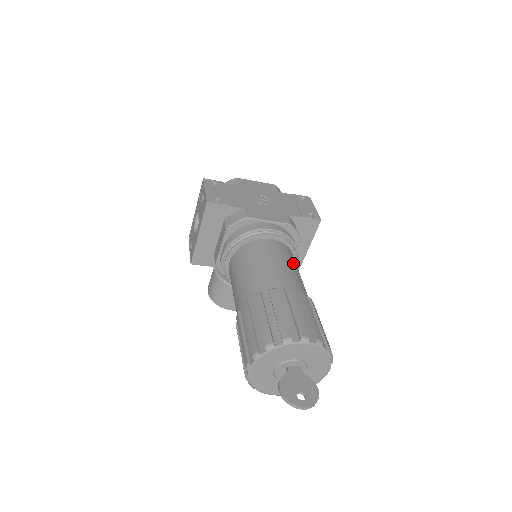
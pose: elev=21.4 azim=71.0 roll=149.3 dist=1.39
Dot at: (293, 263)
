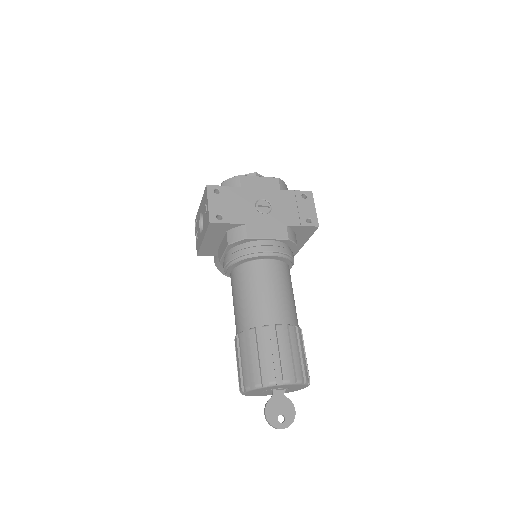
Dot at: (287, 284)
